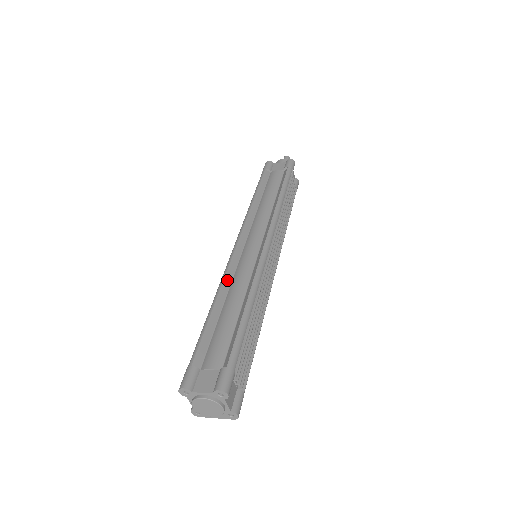
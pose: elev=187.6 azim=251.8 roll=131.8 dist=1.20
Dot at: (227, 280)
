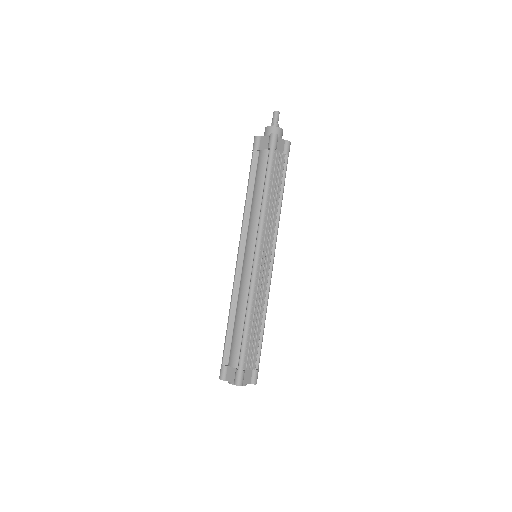
Dot at: (235, 293)
